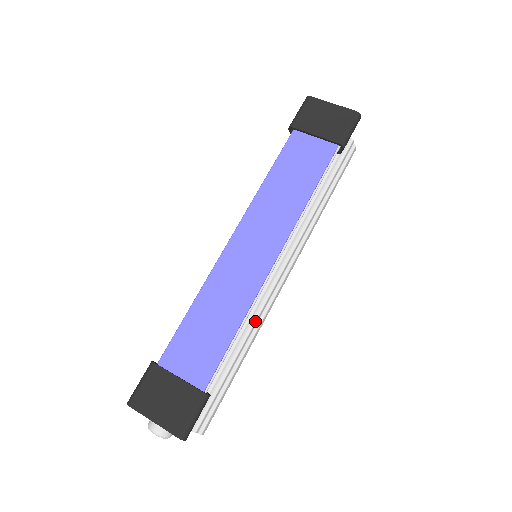
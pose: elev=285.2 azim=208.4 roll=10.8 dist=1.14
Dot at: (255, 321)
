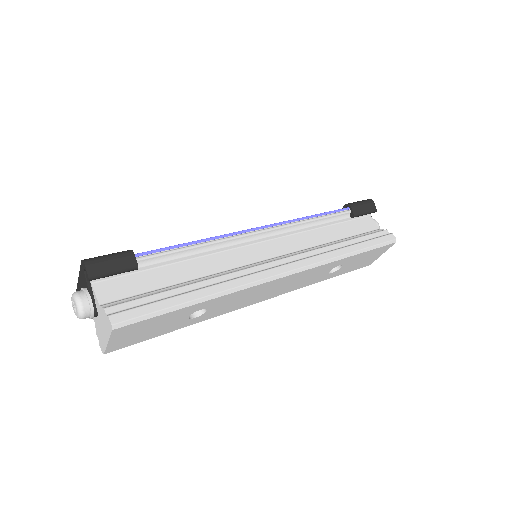
Dot at: (229, 273)
